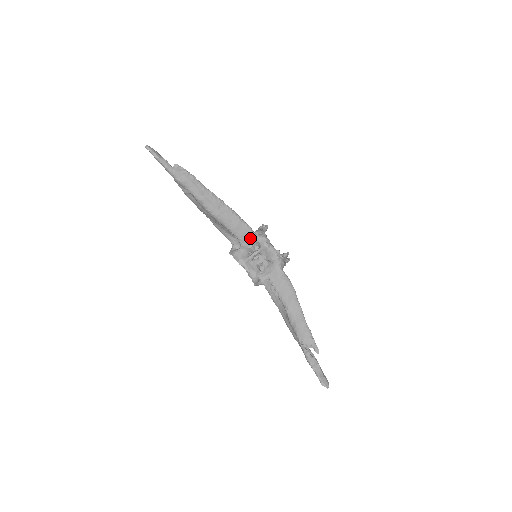
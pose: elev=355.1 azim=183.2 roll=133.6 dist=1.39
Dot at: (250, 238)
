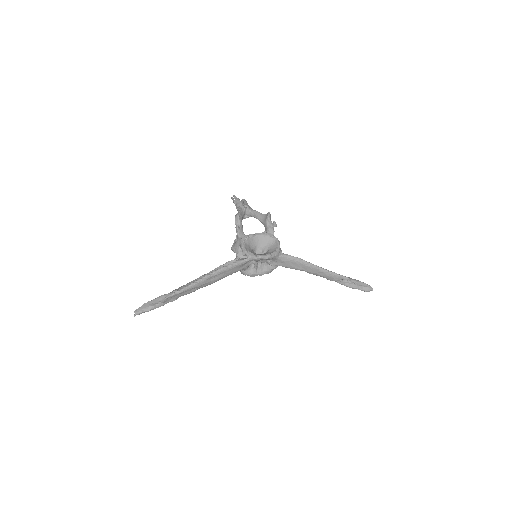
Dot at: (244, 264)
